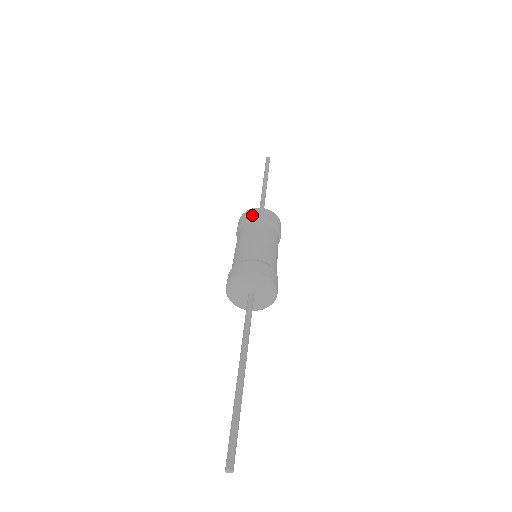
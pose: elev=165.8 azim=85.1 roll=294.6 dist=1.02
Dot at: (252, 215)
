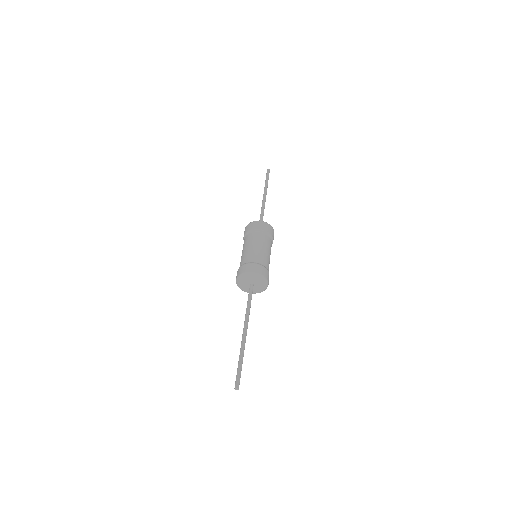
Dot at: (249, 229)
